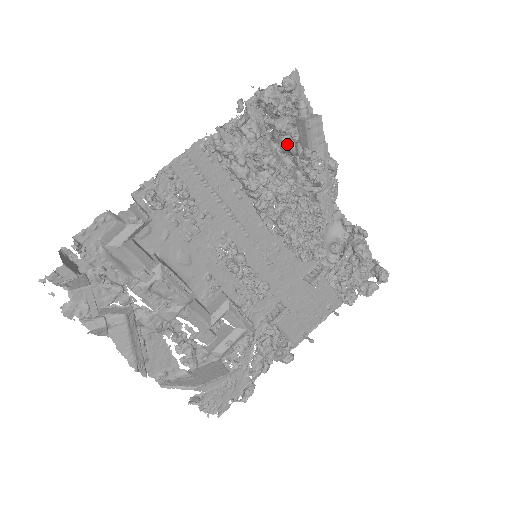
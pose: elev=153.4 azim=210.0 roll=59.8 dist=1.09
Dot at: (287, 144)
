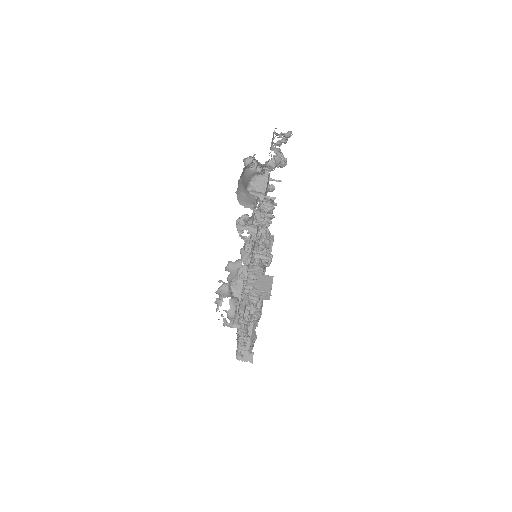
Dot at: occluded
